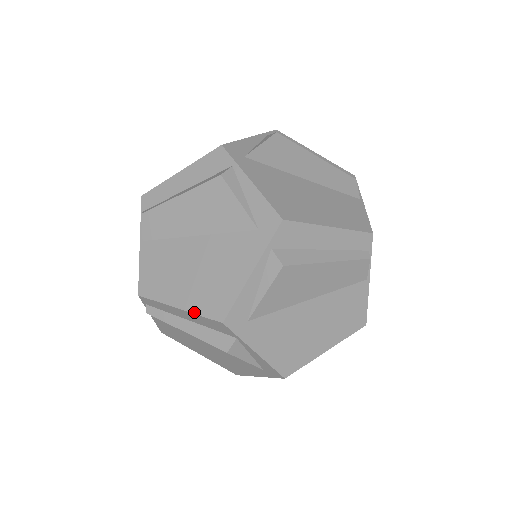
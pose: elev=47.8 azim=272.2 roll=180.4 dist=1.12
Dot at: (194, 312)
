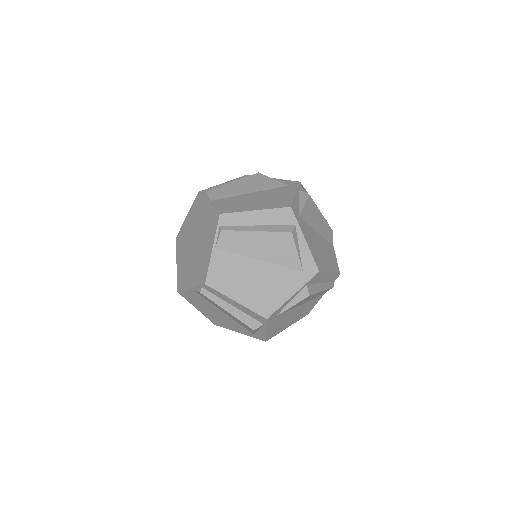
Dot at: (248, 307)
